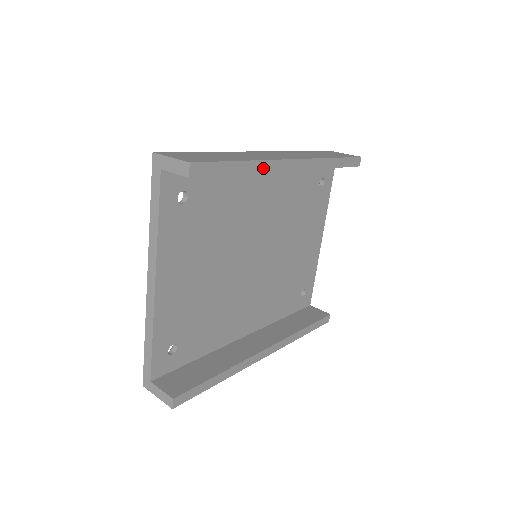
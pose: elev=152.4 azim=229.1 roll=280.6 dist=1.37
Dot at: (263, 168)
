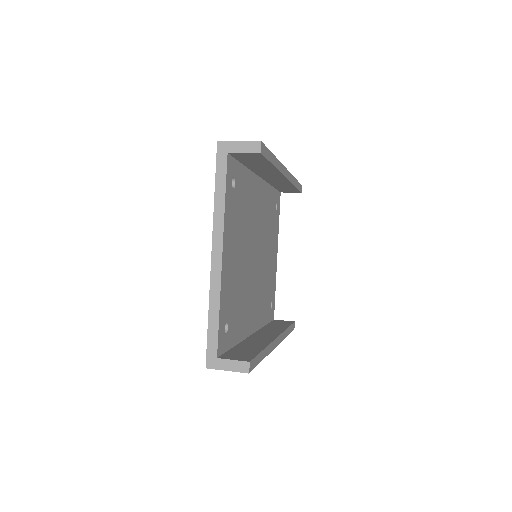
Dot at: (278, 167)
